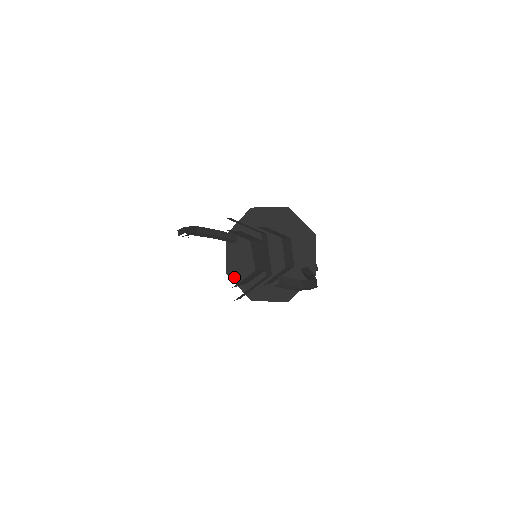
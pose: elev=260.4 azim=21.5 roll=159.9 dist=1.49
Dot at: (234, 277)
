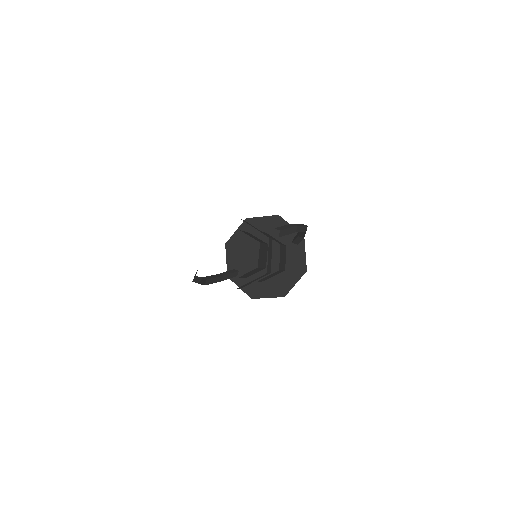
Dot at: (259, 295)
